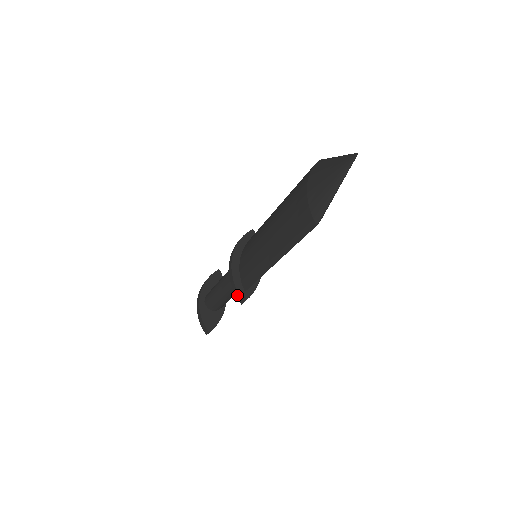
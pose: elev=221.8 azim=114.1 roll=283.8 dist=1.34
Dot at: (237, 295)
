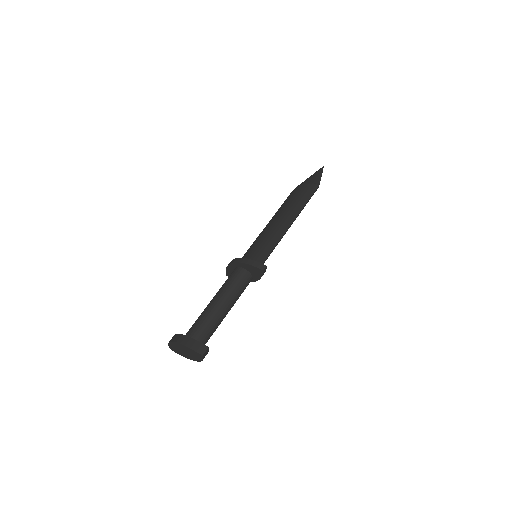
Dot at: (257, 265)
